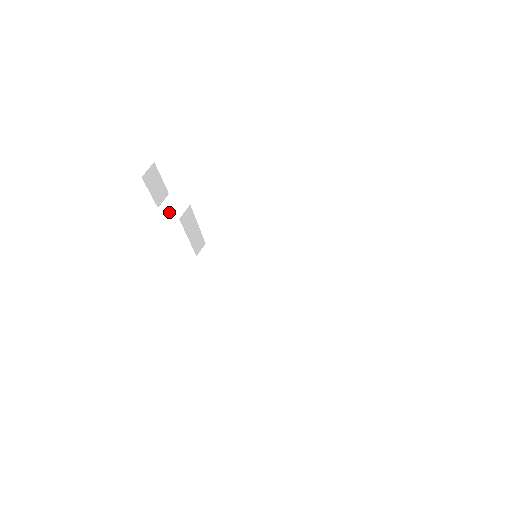
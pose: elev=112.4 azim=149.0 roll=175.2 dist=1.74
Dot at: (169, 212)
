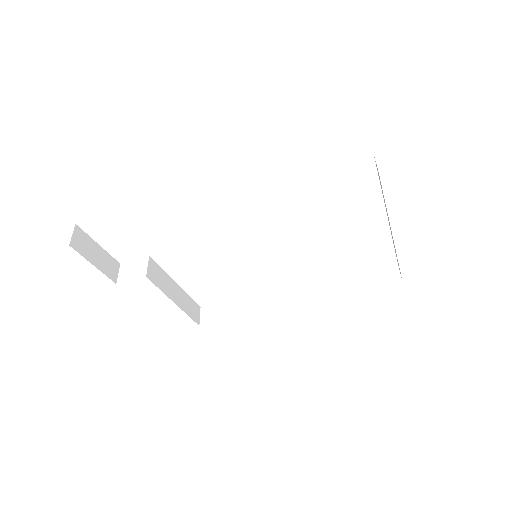
Dot at: (131, 279)
